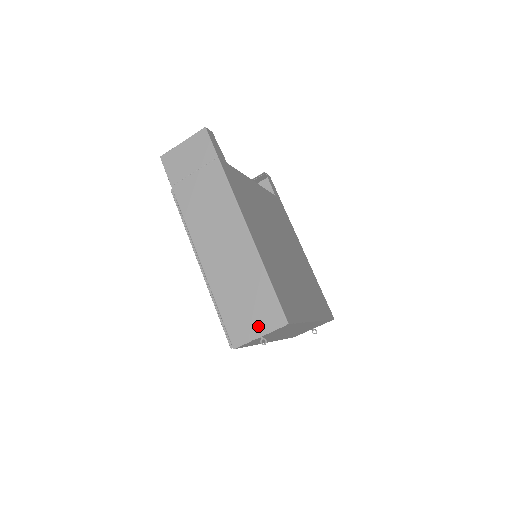
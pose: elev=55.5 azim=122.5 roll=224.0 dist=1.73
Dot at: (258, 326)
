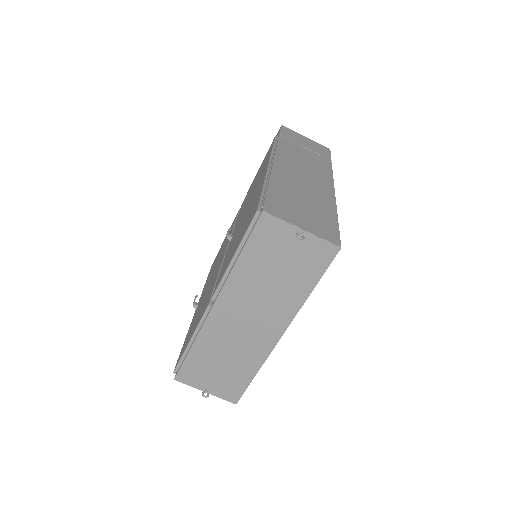
Dot at: (306, 224)
